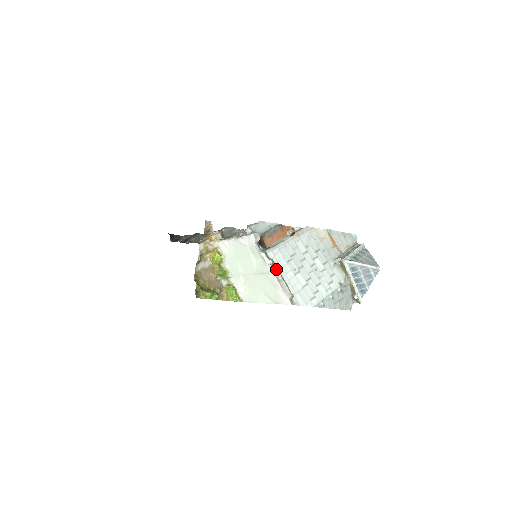
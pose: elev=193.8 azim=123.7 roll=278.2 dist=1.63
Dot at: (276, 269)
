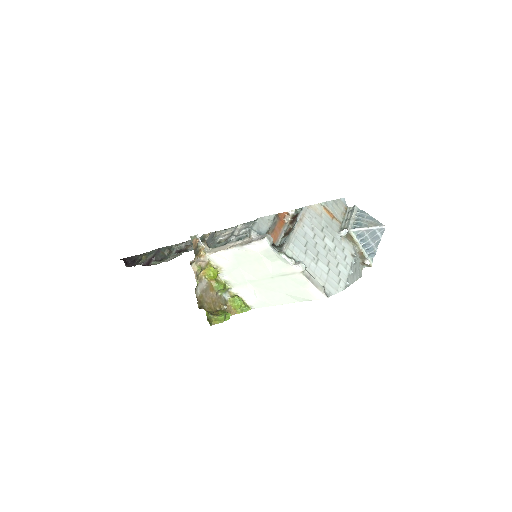
Dot at: (304, 267)
